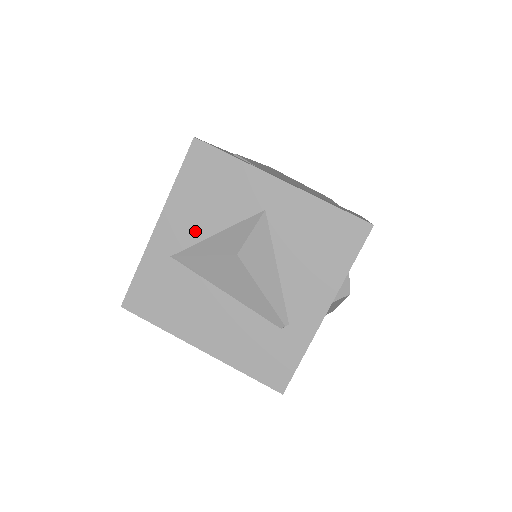
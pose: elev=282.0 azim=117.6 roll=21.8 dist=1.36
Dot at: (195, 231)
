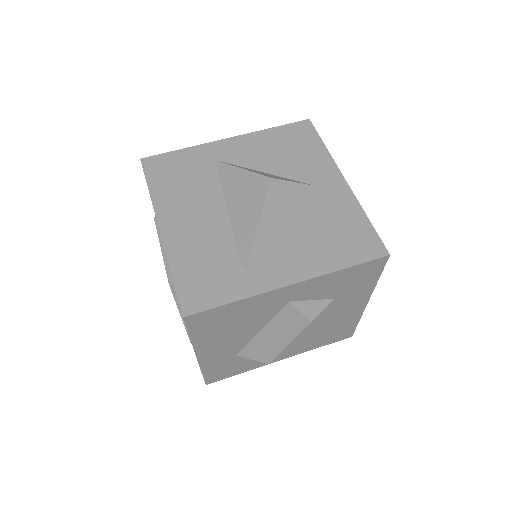
Dot at: (250, 160)
